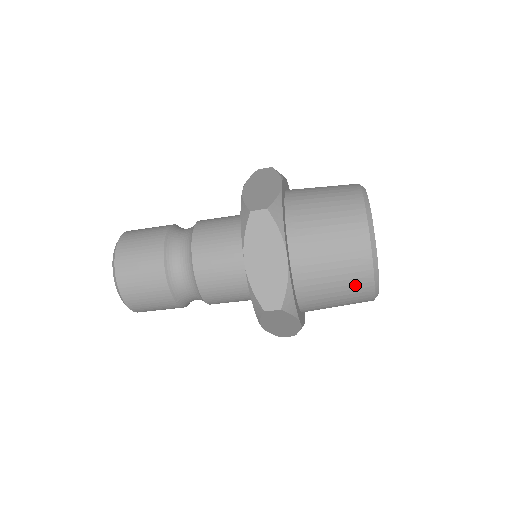
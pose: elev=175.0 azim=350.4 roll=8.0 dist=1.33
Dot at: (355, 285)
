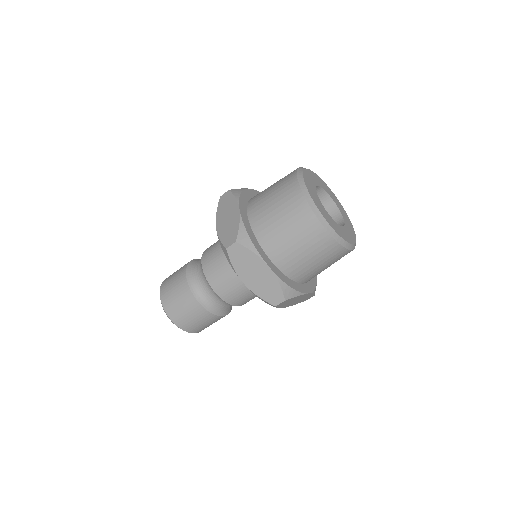
Dot at: (297, 215)
